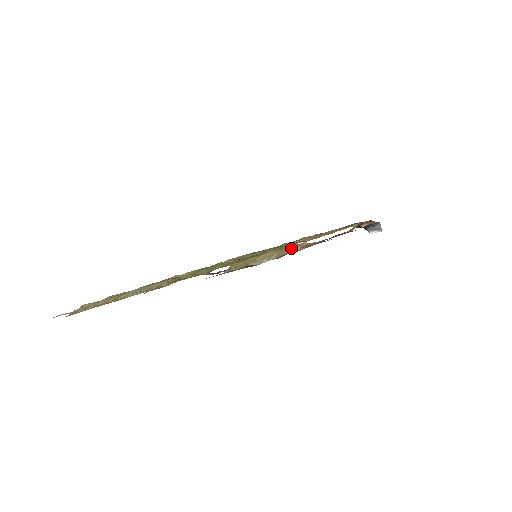
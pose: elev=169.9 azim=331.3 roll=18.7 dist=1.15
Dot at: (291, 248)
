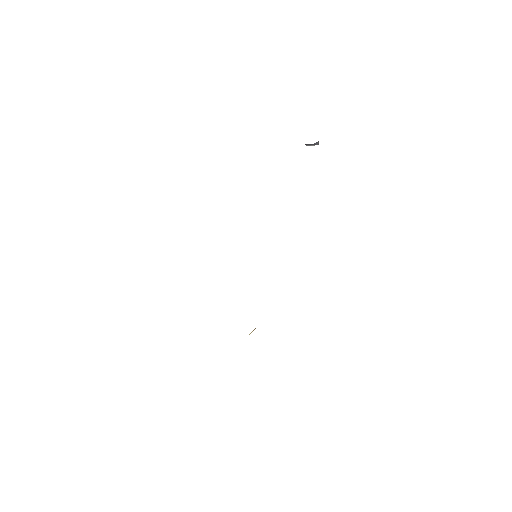
Dot at: occluded
